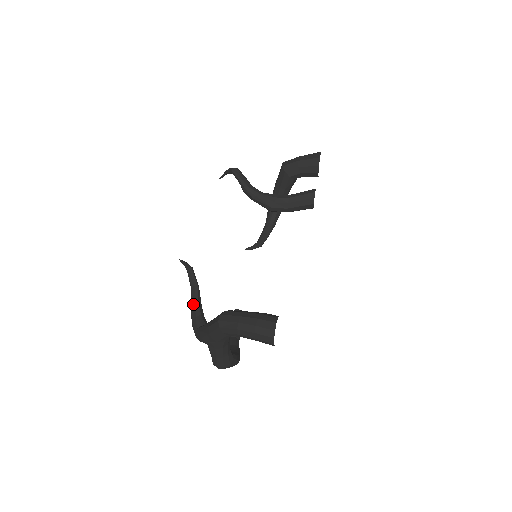
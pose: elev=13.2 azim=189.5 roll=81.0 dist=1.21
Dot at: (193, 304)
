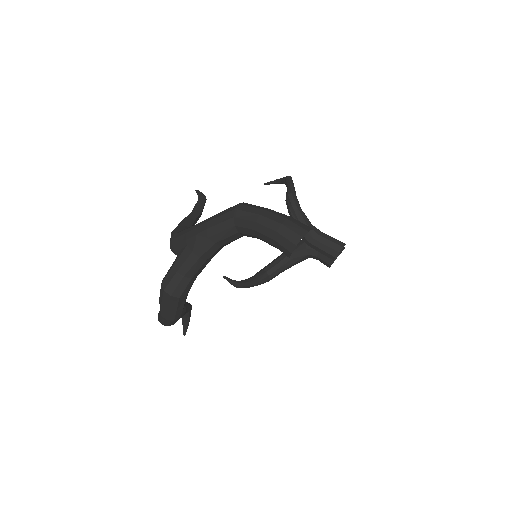
Dot at: (188, 218)
